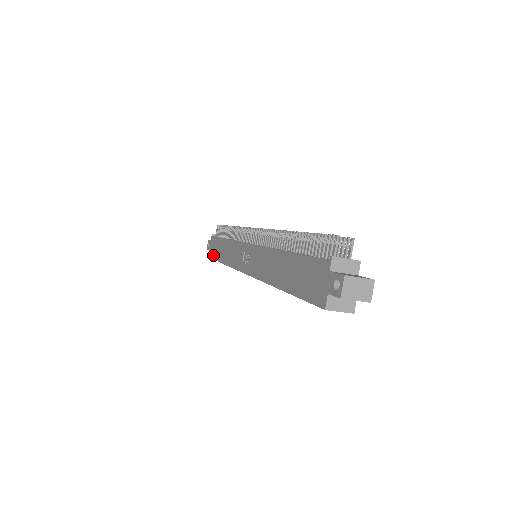
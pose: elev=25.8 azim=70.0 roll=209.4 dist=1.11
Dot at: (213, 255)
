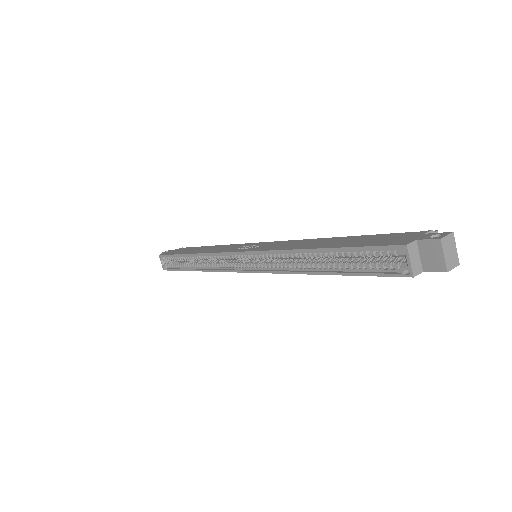
Dot at: (174, 253)
